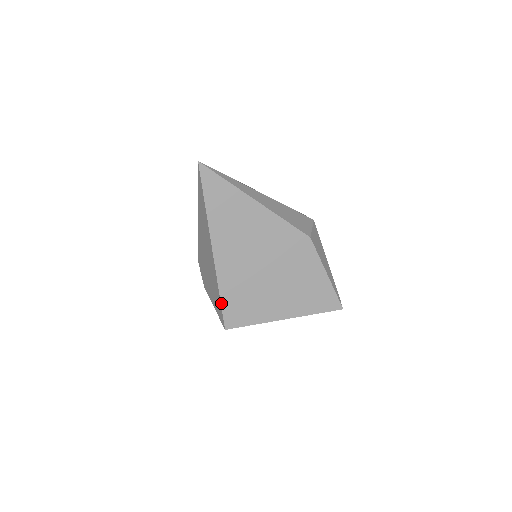
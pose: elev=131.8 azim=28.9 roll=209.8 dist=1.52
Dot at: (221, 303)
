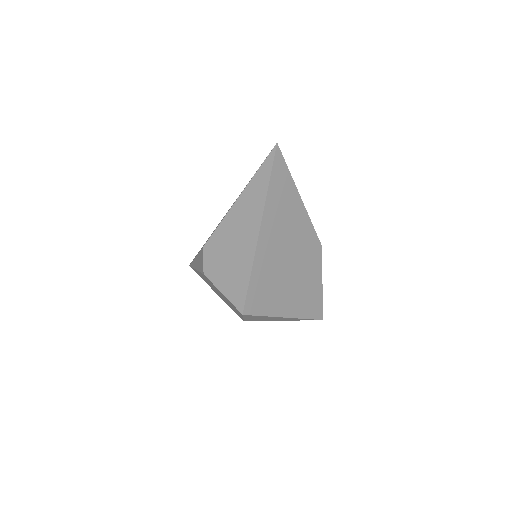
Dot at: (249, 285)
